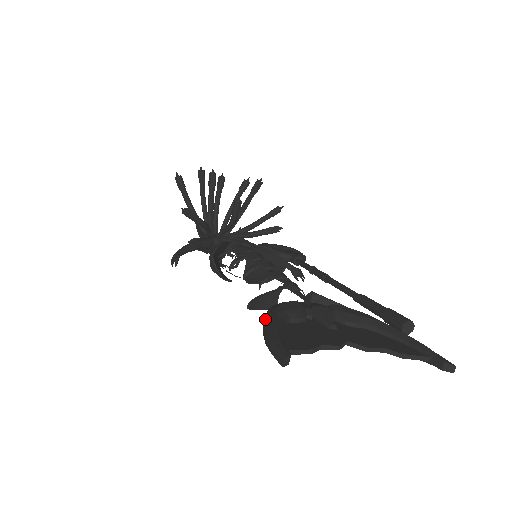
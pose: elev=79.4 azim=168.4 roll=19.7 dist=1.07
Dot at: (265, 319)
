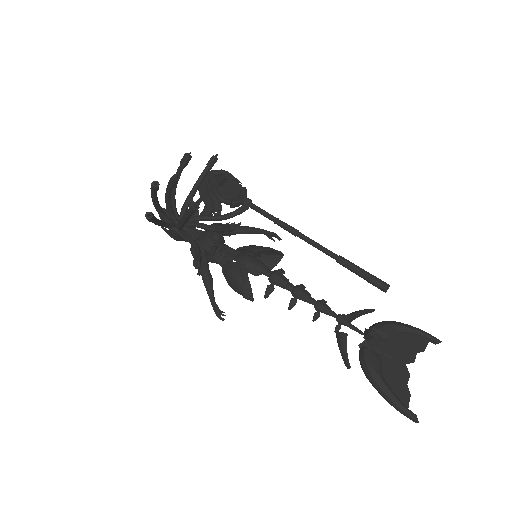
Dot at: (379, 388)
